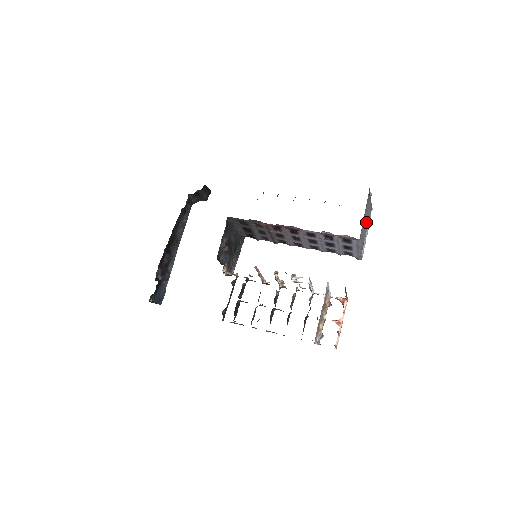
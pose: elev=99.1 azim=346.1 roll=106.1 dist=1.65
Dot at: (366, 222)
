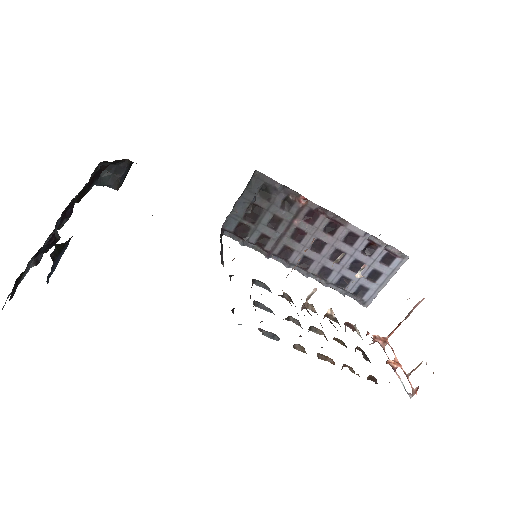
Dot at: occluded
